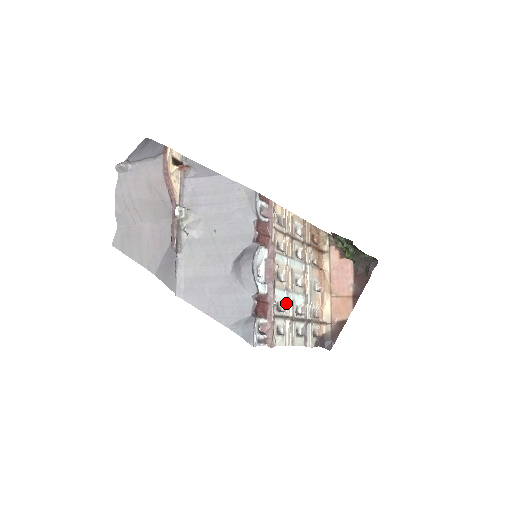
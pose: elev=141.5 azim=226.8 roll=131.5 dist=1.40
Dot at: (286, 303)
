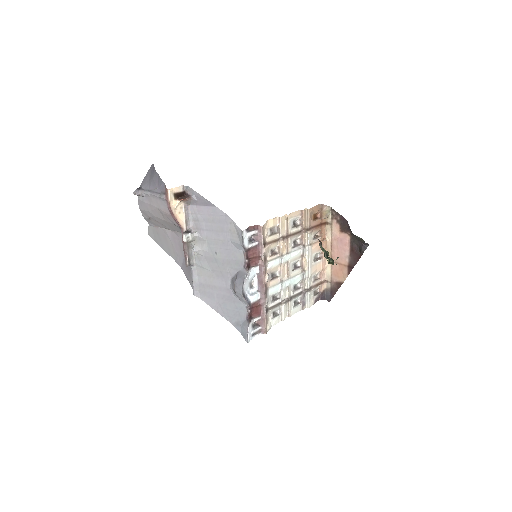
Dot at: (281, 292)
